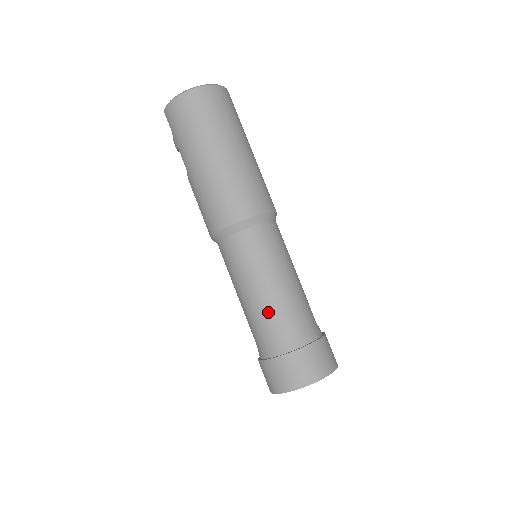
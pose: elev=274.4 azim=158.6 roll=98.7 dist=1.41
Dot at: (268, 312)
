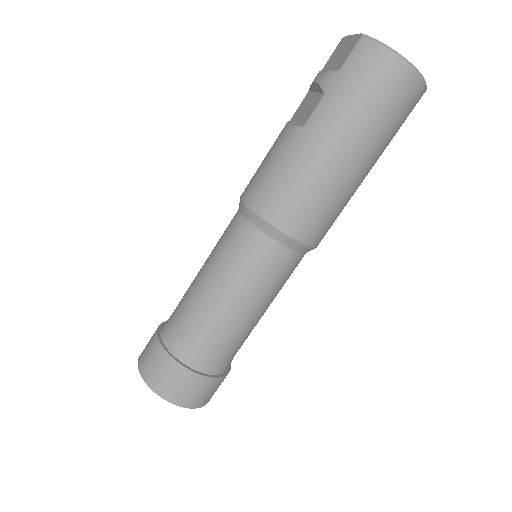
Dot at: (220, 327)
